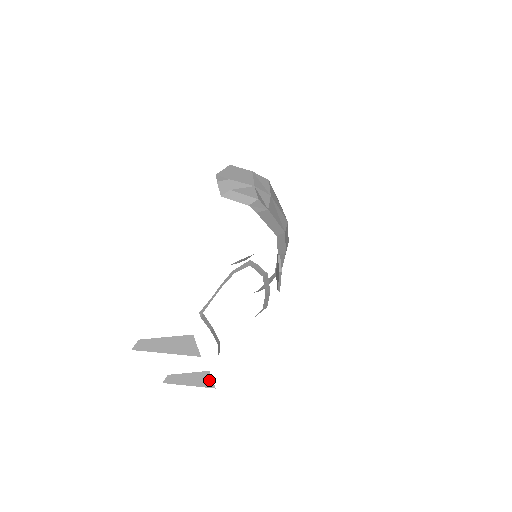
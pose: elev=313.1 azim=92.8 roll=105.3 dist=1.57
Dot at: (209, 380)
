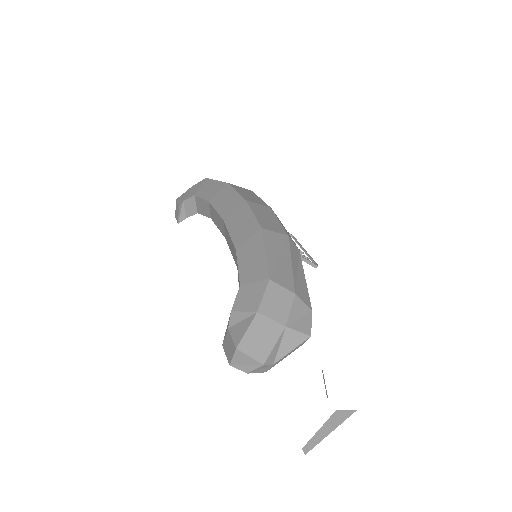
Dot at: occluded
